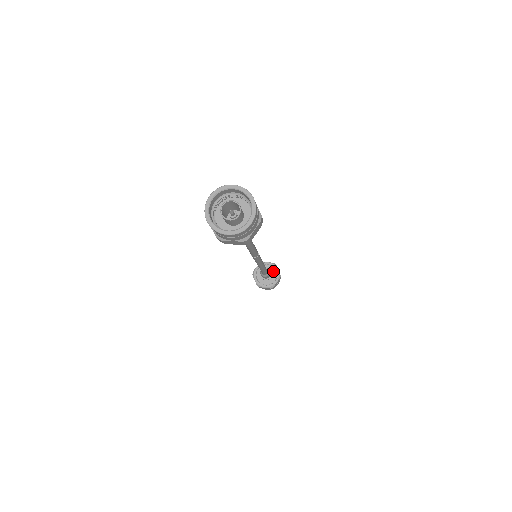
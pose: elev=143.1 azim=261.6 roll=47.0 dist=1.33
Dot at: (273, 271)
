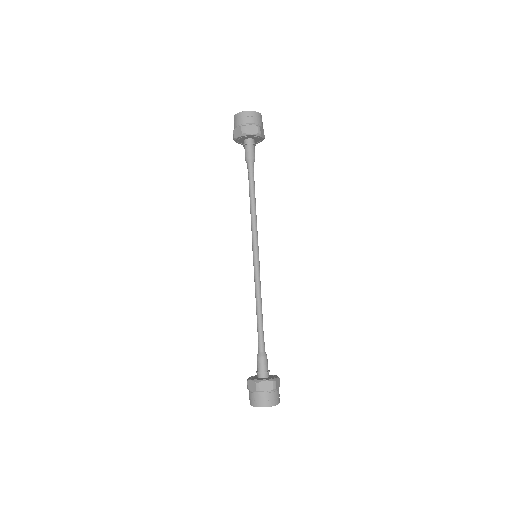
Dot at: (272, 377)
